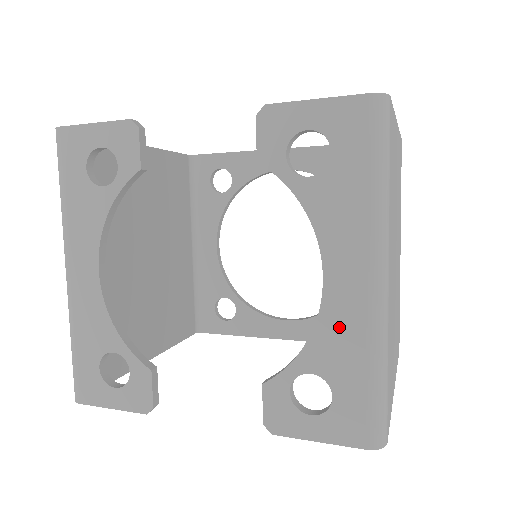
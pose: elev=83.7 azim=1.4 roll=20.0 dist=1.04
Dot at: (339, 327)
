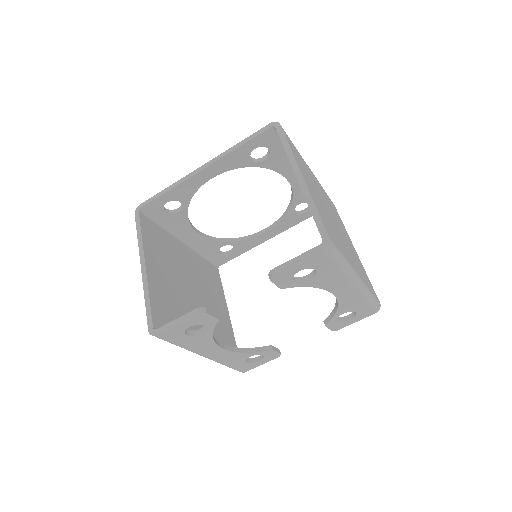
Dot at: (349, 300)
